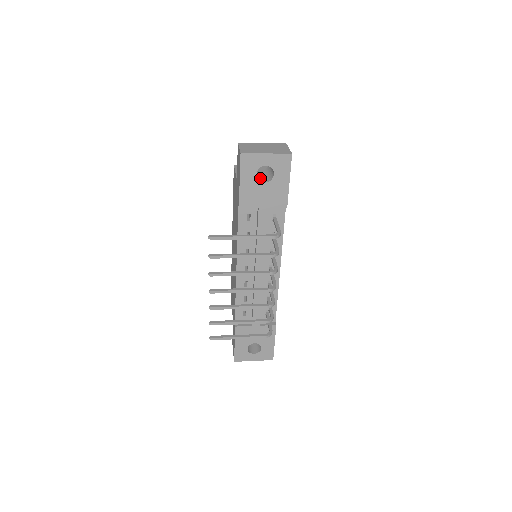
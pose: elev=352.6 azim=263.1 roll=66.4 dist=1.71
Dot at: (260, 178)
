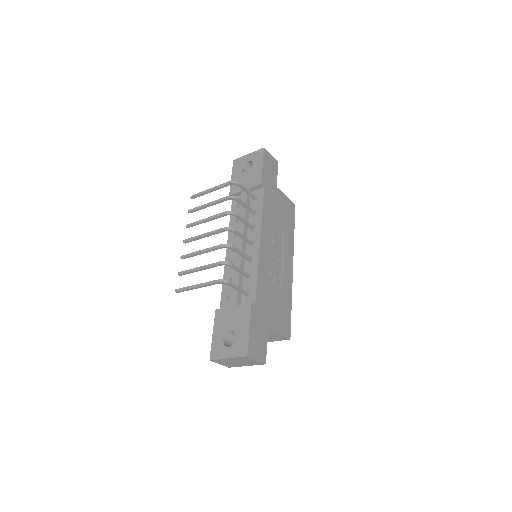
Dot at: occluded
